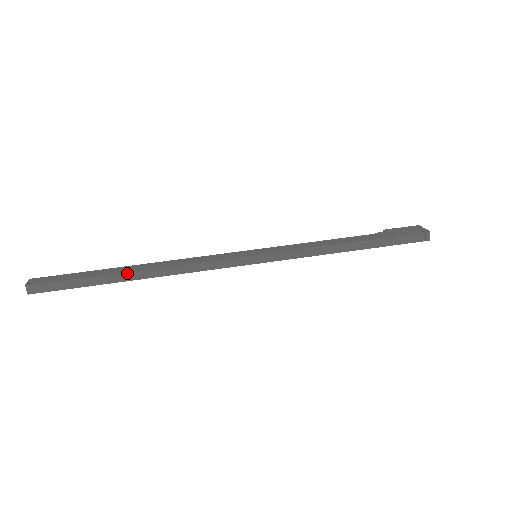
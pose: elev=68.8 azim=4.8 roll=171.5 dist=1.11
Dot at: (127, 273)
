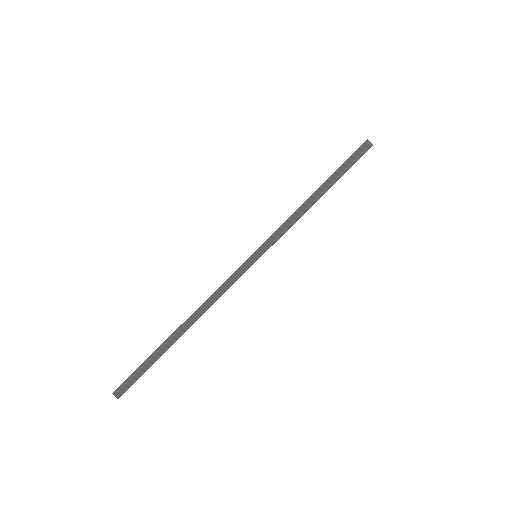
Dot at: (173, 334)
